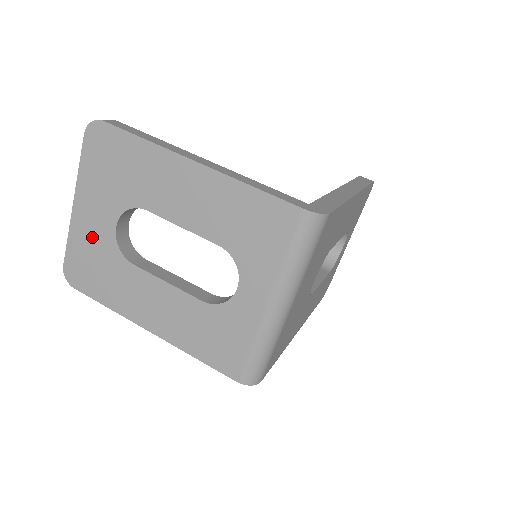
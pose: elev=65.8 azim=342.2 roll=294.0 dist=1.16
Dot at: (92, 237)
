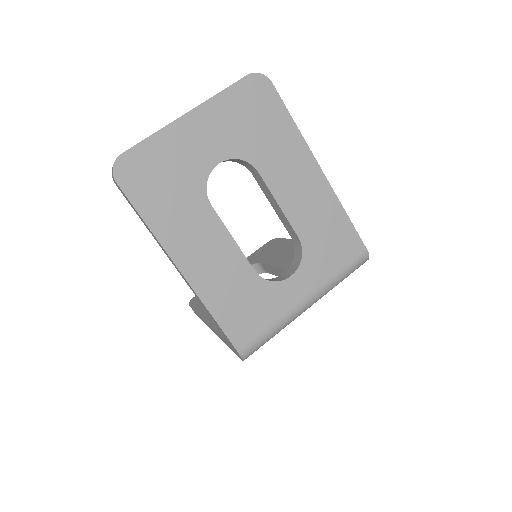
Dot at: (184, 154)
